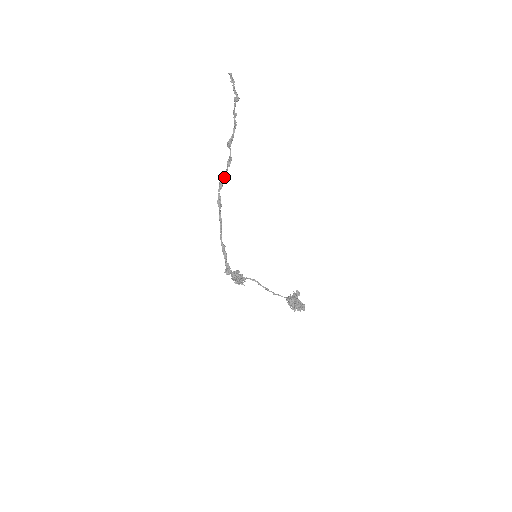
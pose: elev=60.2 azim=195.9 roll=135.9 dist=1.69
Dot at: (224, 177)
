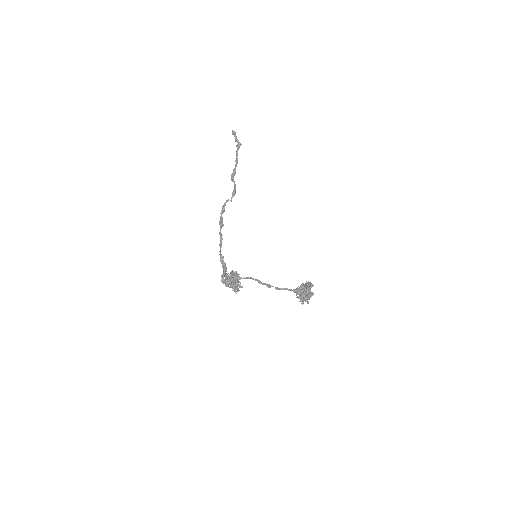
Dot at: (226, 201)
